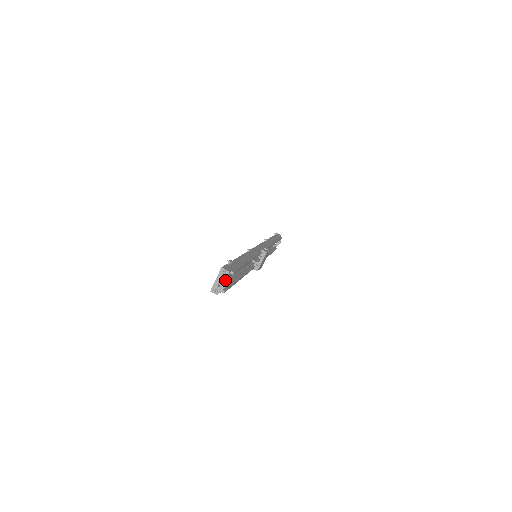
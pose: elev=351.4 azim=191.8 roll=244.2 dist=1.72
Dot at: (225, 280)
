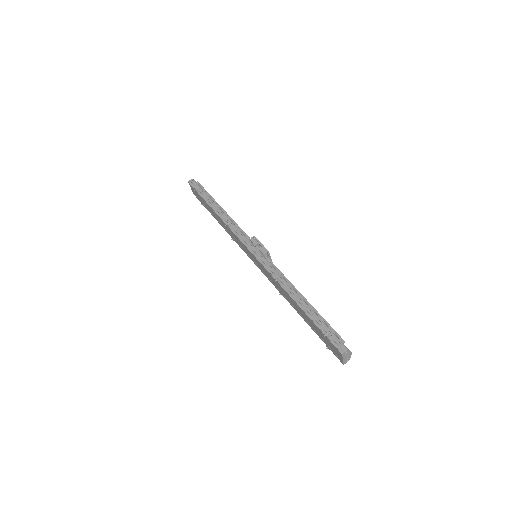
Dot at: (349, 353)
